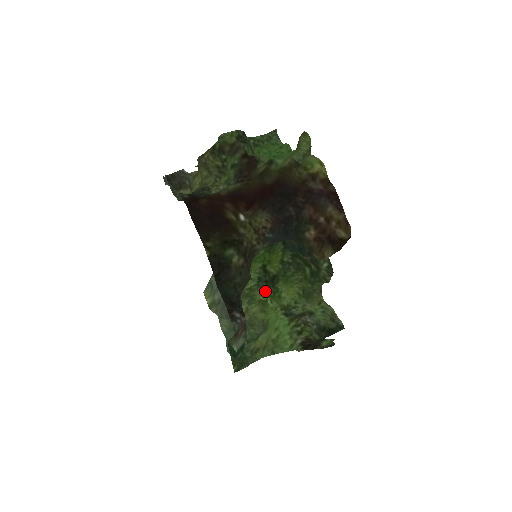
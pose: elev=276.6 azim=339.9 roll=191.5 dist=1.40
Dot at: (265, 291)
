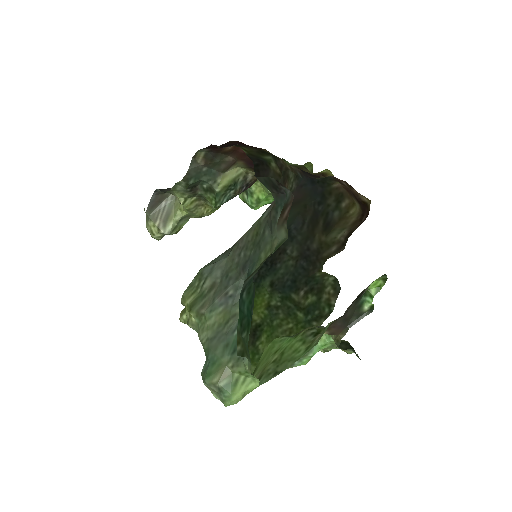
Dot at: occluded
